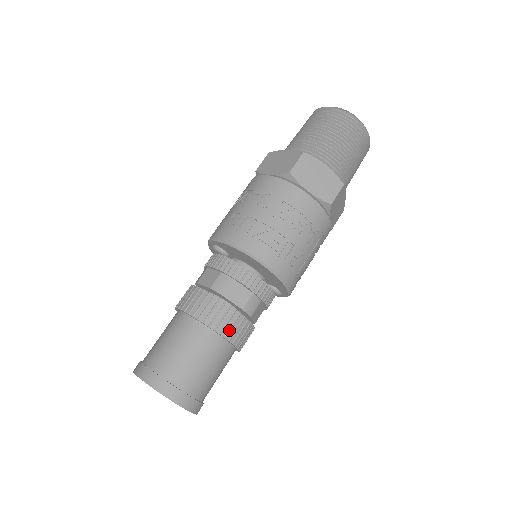
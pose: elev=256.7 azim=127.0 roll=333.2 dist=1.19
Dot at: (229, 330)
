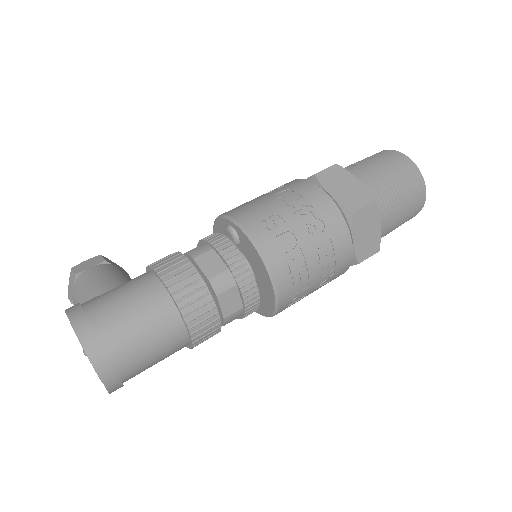
Dot at: (201, 334)
